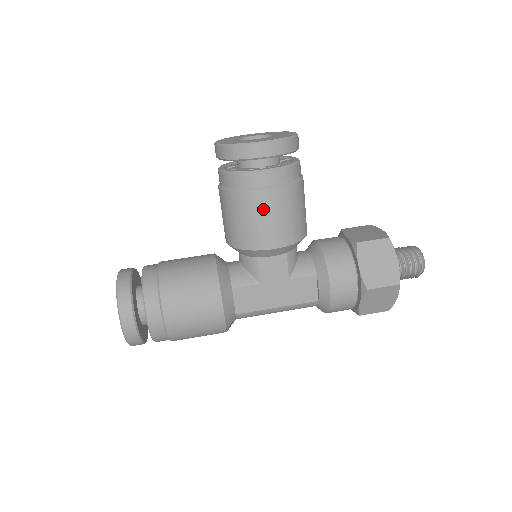
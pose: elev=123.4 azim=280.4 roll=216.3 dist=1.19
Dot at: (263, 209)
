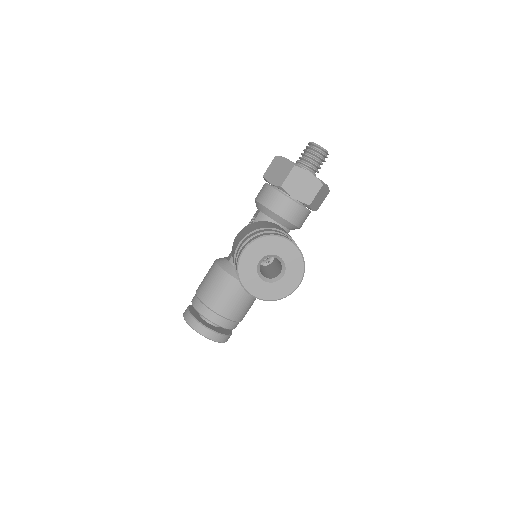
Dot at: occluded
